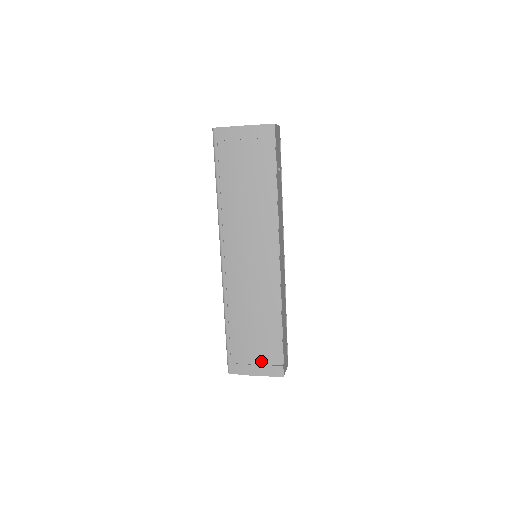
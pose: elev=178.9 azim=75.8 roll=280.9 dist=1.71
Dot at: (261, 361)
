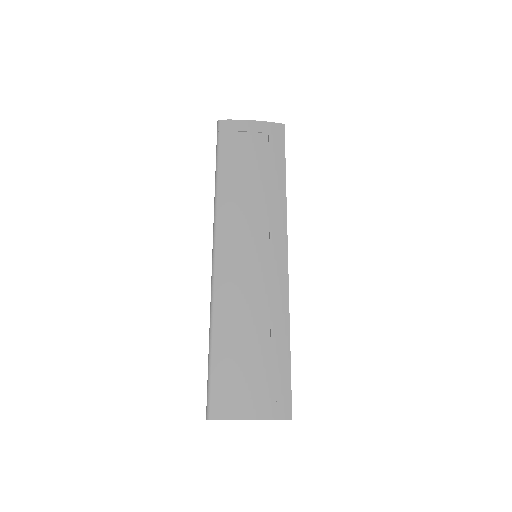
Dot at: (260, 395)
